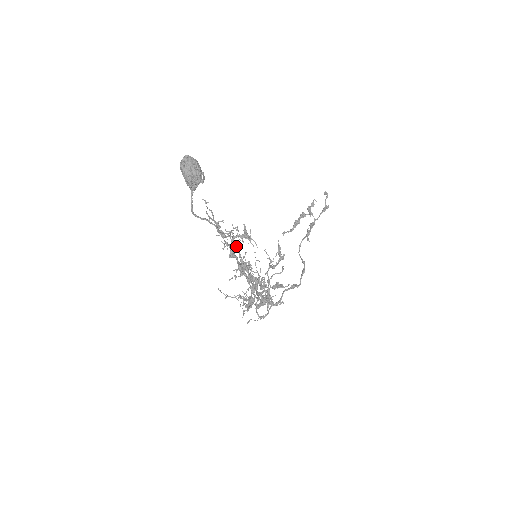
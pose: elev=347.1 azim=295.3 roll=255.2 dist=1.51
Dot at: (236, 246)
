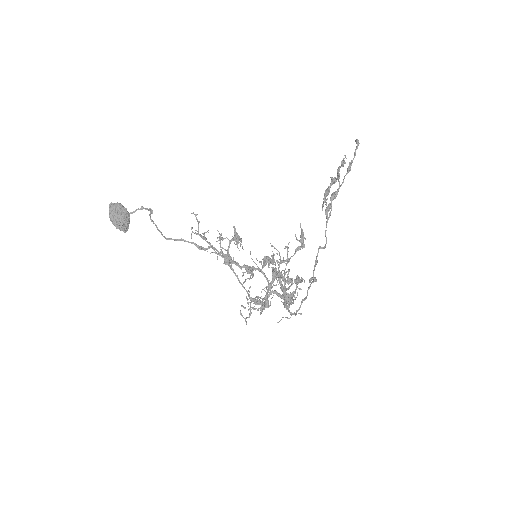
Dot at: (220, 255)
